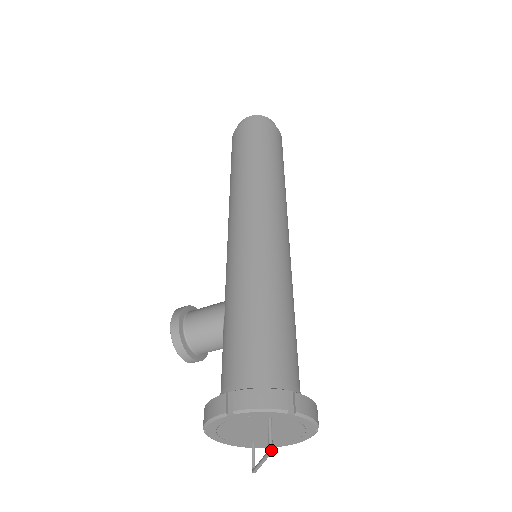
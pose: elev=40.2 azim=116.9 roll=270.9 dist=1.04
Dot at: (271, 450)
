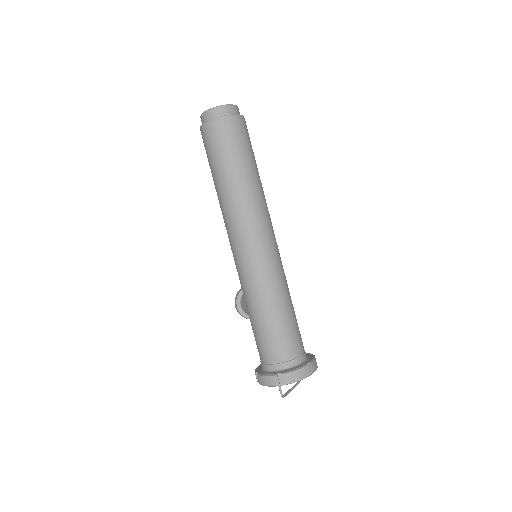
Dot at: occluded
